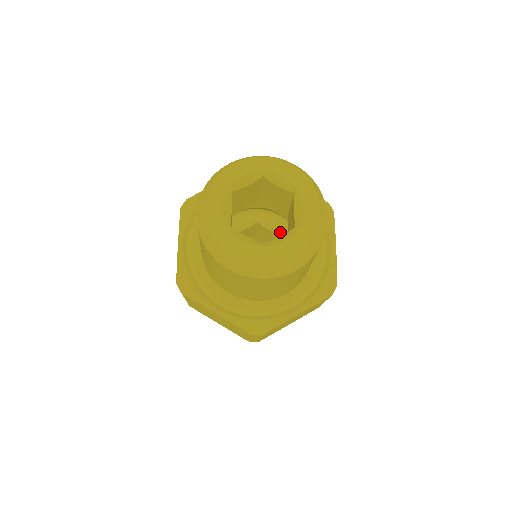
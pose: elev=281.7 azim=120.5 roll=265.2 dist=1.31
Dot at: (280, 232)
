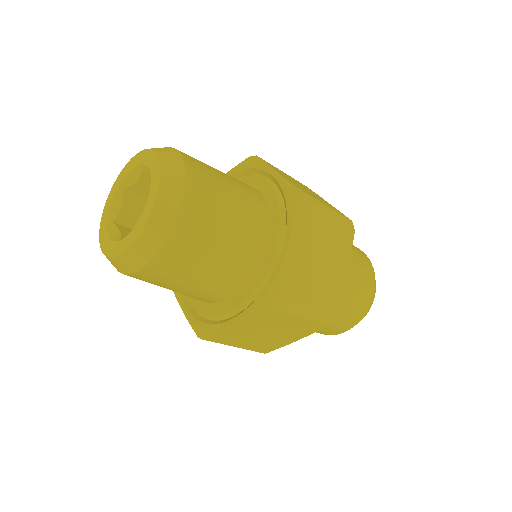
Dot at: occluded
